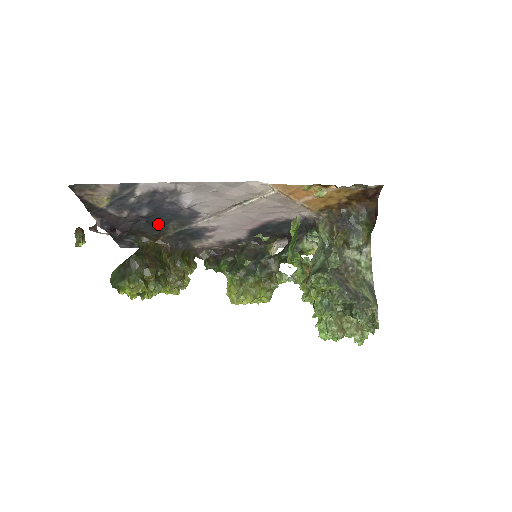
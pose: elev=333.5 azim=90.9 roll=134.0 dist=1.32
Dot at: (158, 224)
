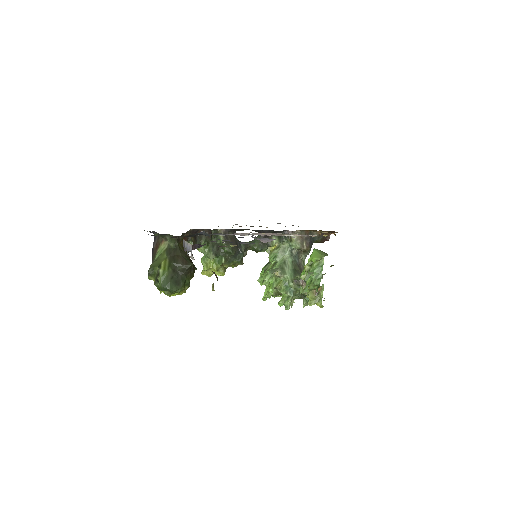
Dot at: occluded
